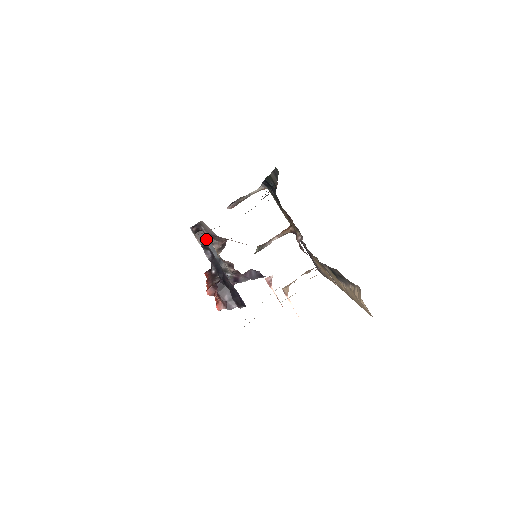
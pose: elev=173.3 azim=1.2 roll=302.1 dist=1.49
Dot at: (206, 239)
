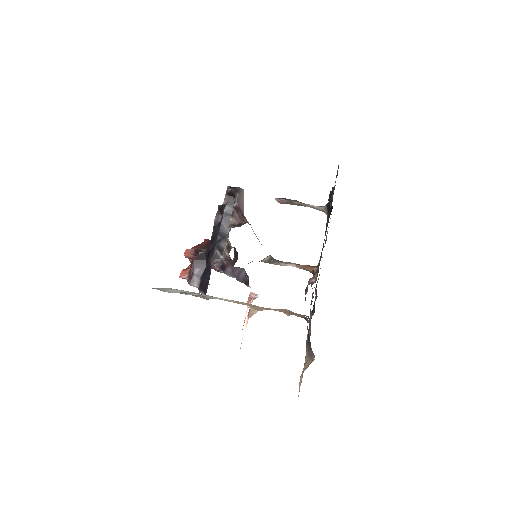
Dot at: (232, 208)
